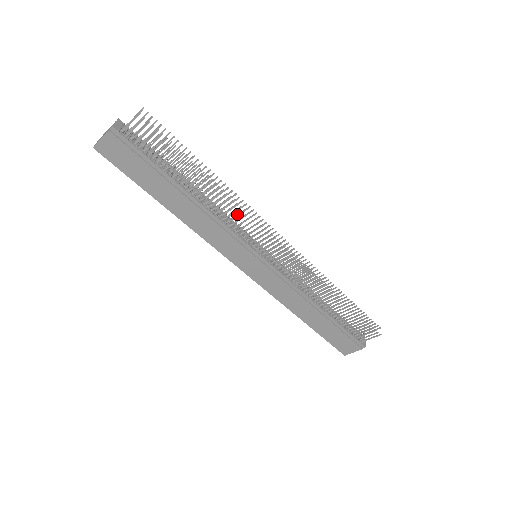
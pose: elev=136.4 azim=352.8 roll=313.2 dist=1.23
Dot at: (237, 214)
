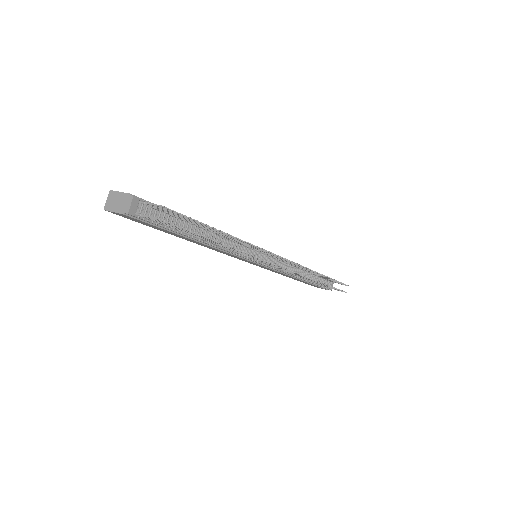
Dot at: (245, 254)
